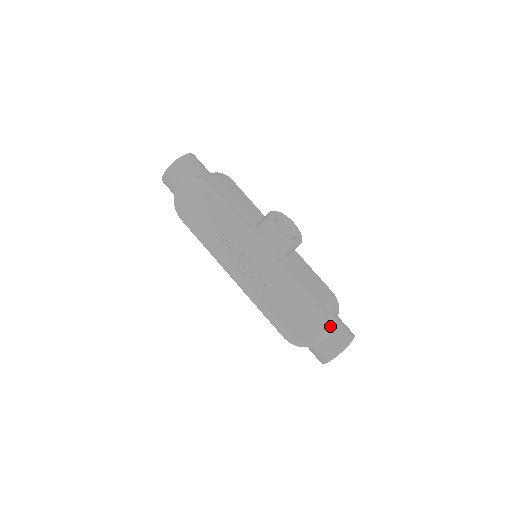
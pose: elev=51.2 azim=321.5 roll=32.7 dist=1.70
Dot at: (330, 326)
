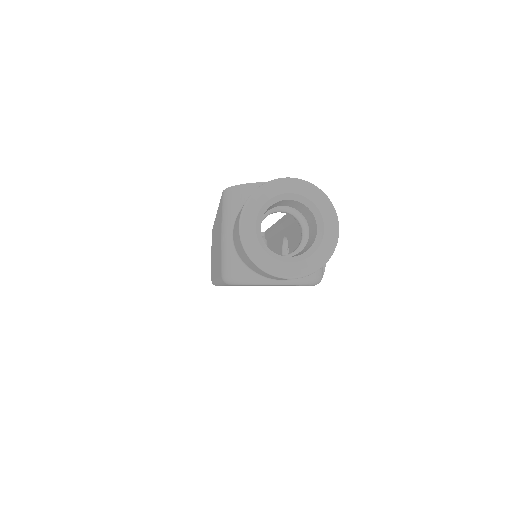
Dot at: occluded
